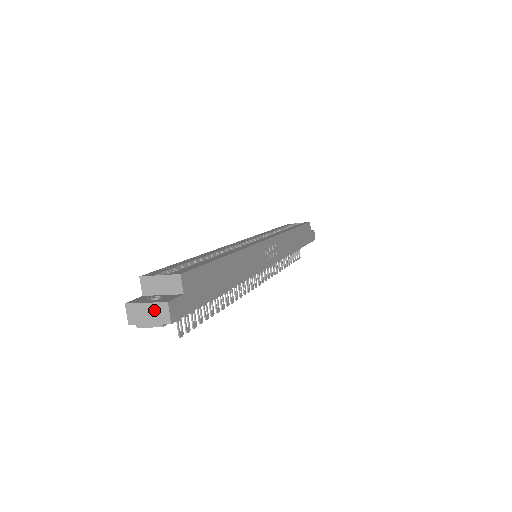
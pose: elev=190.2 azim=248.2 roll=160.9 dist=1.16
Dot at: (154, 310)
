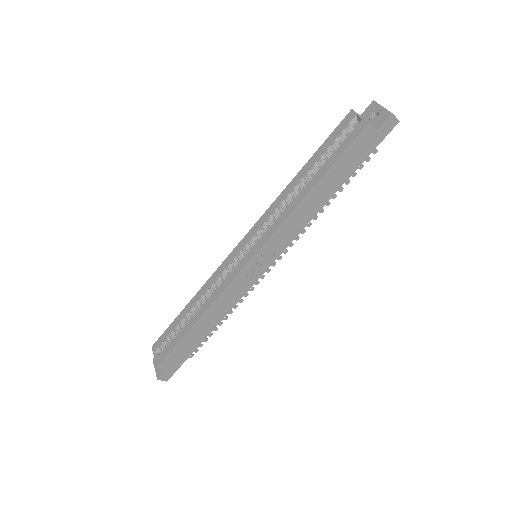
Dot at: occluded
